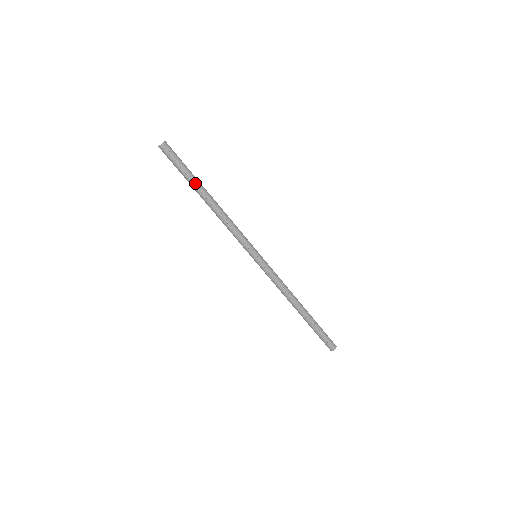
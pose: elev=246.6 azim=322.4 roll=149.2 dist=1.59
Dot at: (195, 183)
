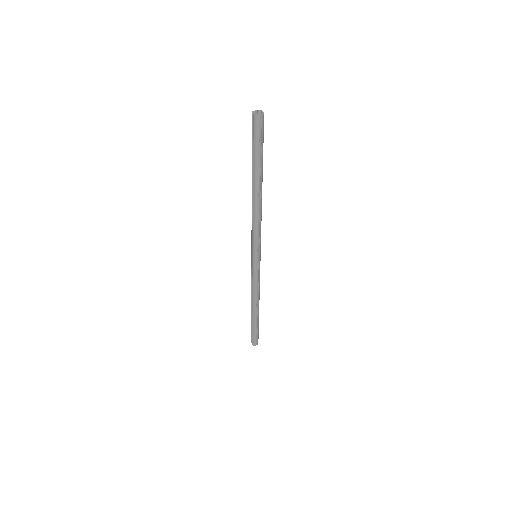
Dot at: (260, 171)
